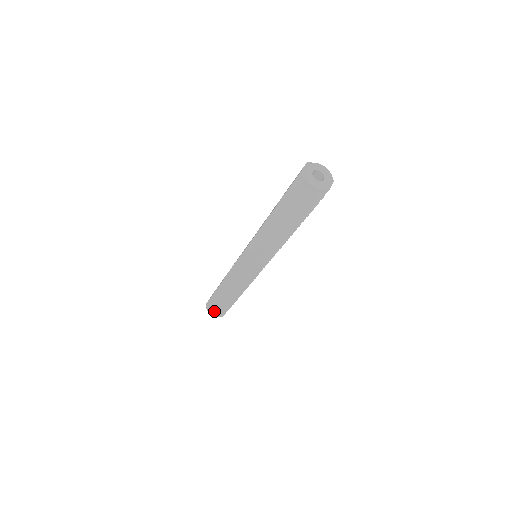
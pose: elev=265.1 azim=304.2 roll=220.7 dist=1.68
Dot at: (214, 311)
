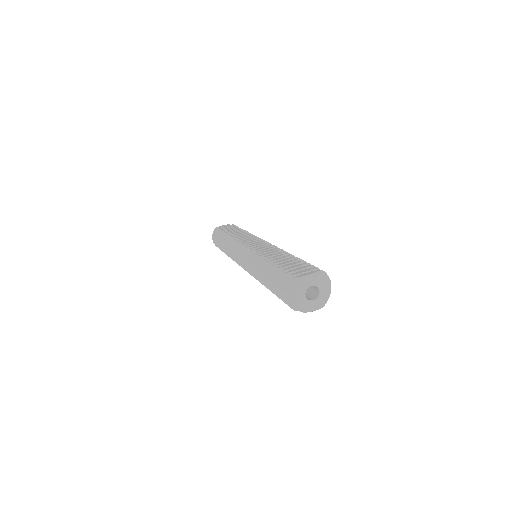
Dot at: occluded
